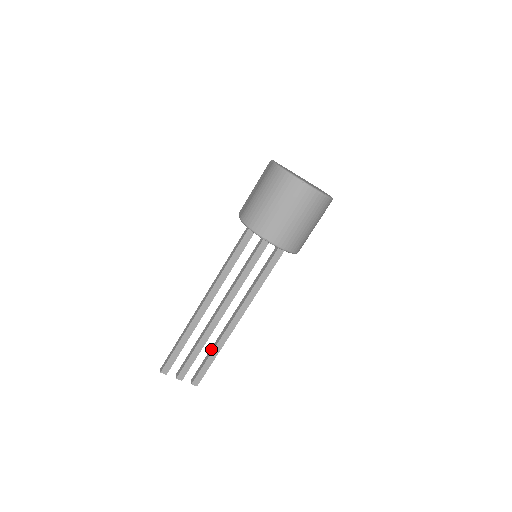
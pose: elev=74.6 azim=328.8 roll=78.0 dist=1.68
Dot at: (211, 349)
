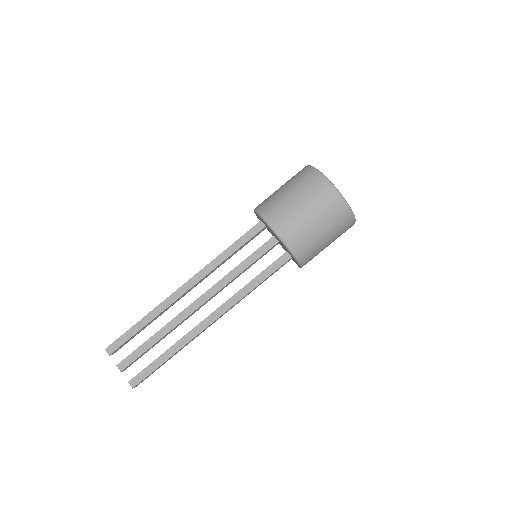
Dot at: (168, 349)
